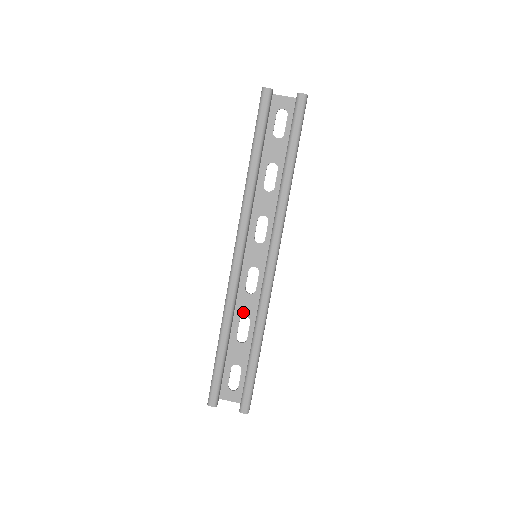
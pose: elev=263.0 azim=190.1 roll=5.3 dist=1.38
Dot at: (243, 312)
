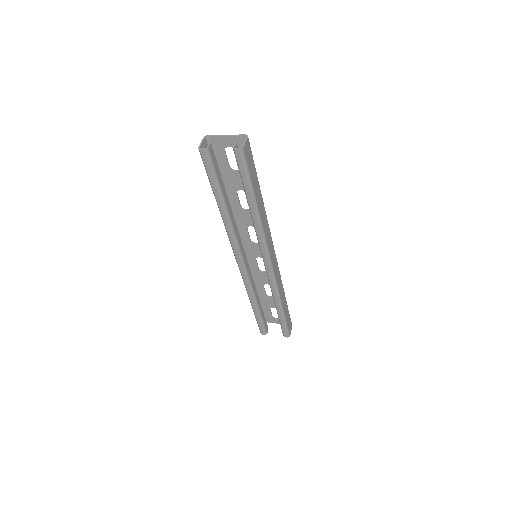
Dot at: (264, 282)
